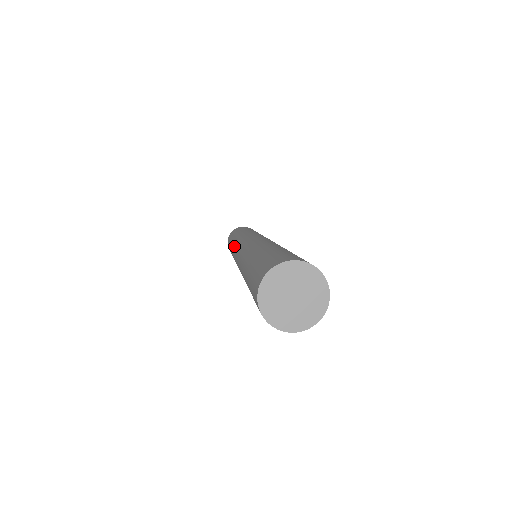
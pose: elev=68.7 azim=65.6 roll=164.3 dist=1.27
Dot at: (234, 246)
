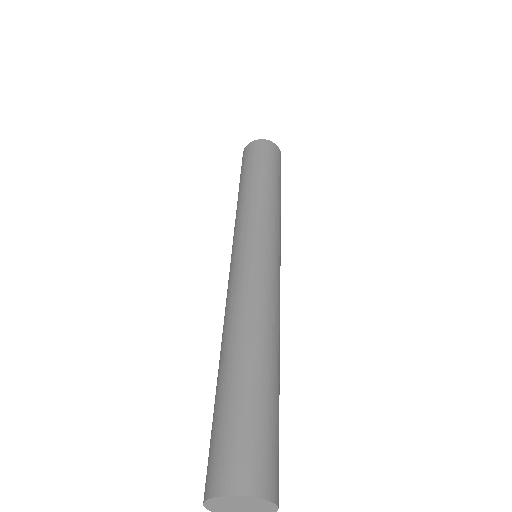
Dot at: occluded
